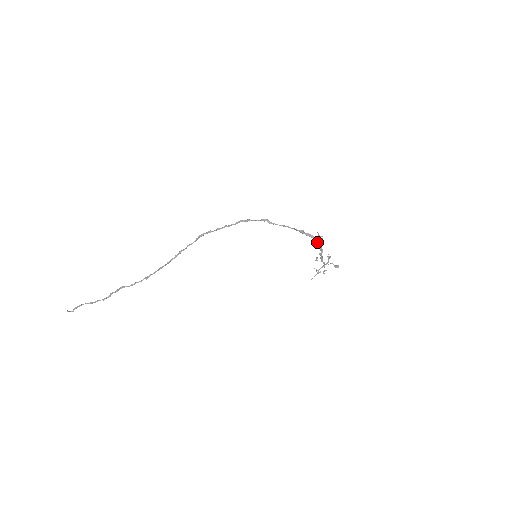
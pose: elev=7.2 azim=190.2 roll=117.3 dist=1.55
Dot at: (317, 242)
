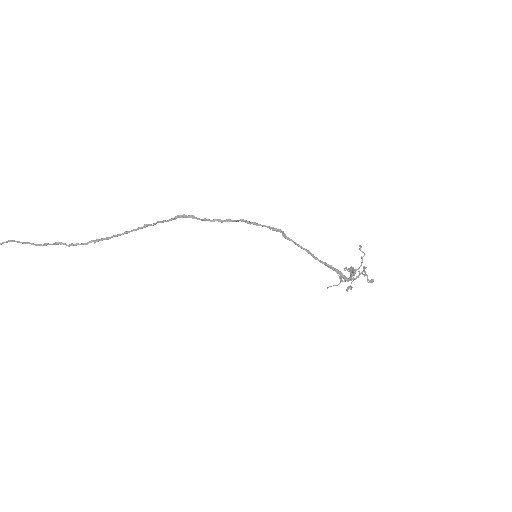
Dot at: occluded
